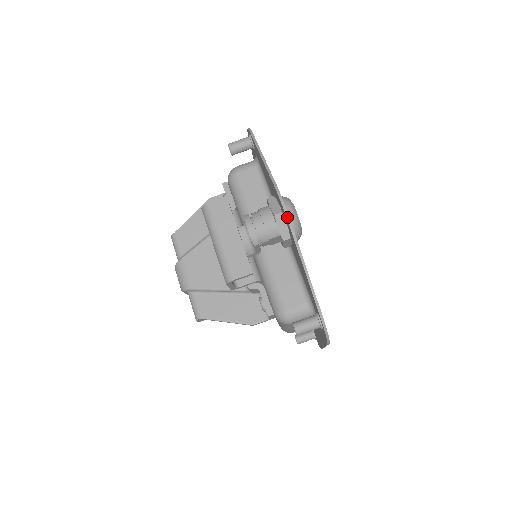
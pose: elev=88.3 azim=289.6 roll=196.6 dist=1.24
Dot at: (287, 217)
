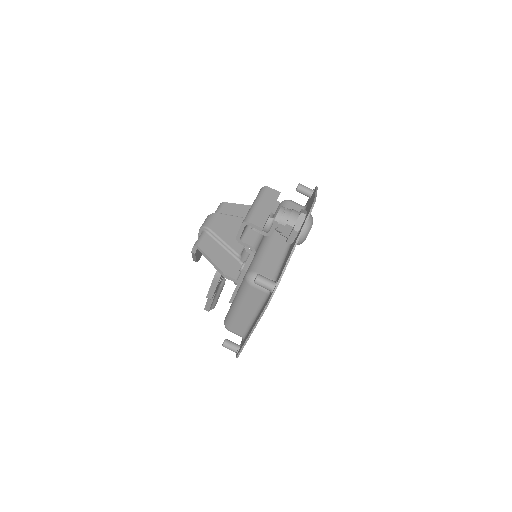
Dot at: (310, 212)
